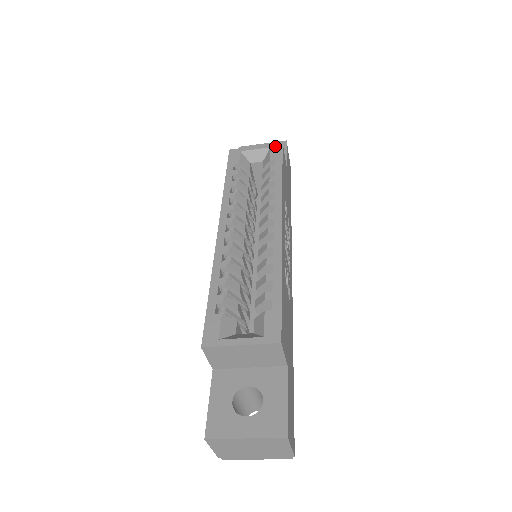
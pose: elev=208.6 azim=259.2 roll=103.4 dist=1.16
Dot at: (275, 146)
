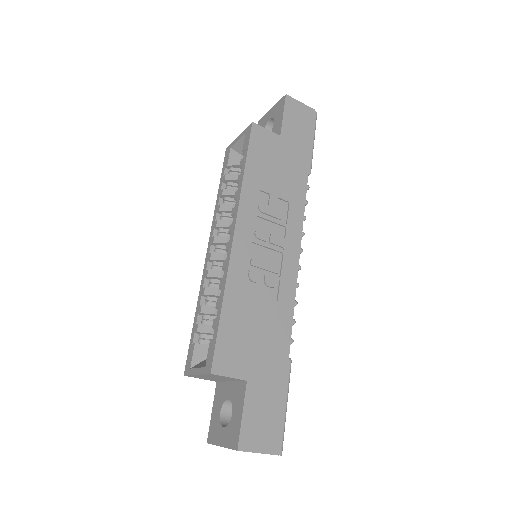
Dot at: (247, 130)
